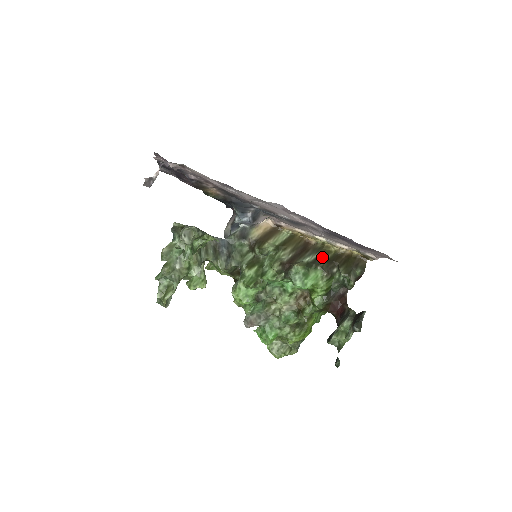
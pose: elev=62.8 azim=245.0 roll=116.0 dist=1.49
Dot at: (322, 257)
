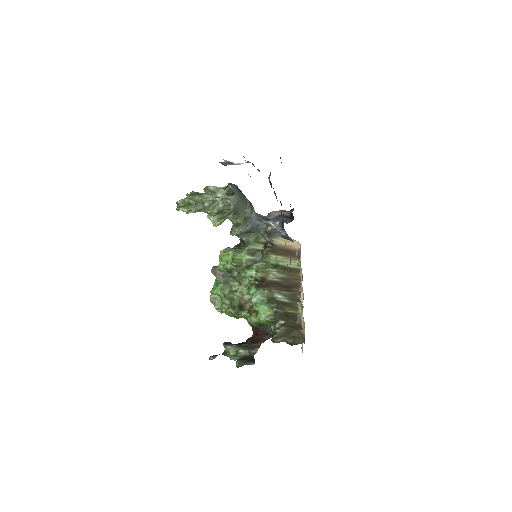
Dot at: (287, 306)
